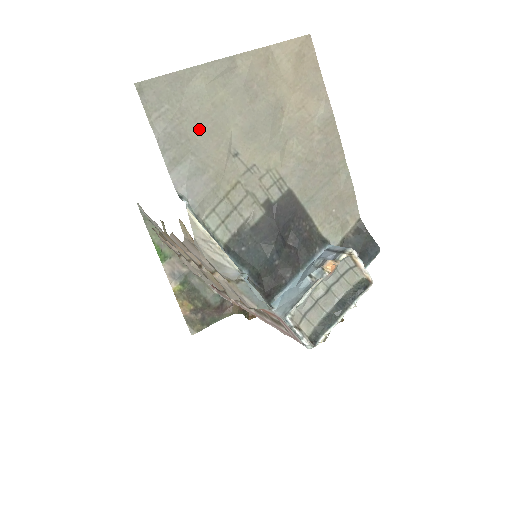
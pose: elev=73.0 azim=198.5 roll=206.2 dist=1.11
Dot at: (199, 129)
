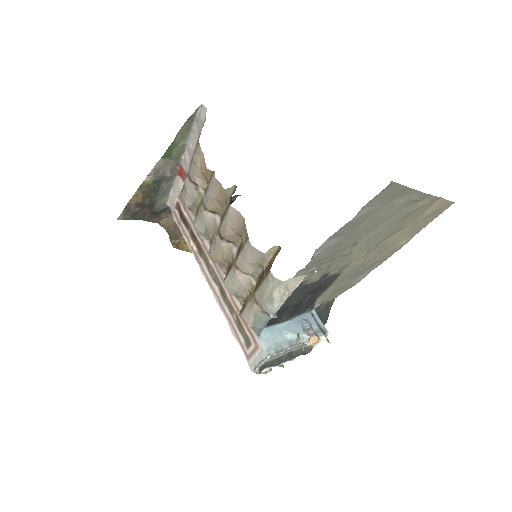
Dot at: (368, 224)
